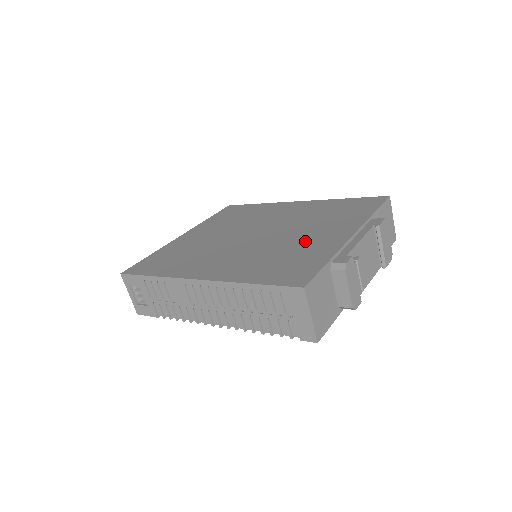
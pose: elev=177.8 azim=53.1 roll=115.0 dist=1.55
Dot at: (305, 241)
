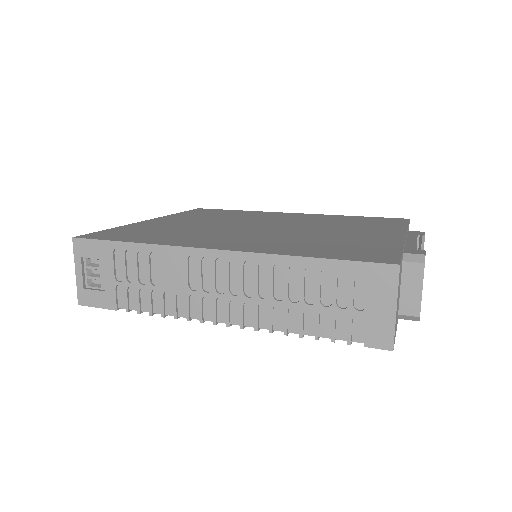
Dot at: (345, 235)
